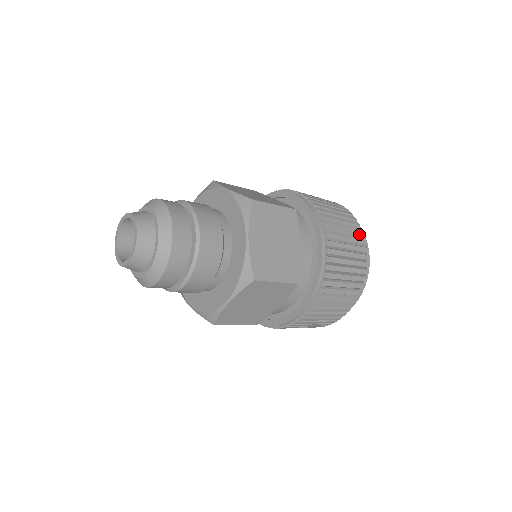
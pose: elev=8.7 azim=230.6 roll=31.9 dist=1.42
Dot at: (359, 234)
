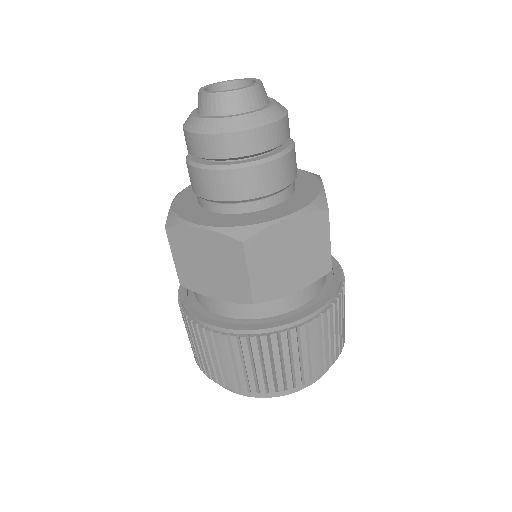
Dot at: occluded
